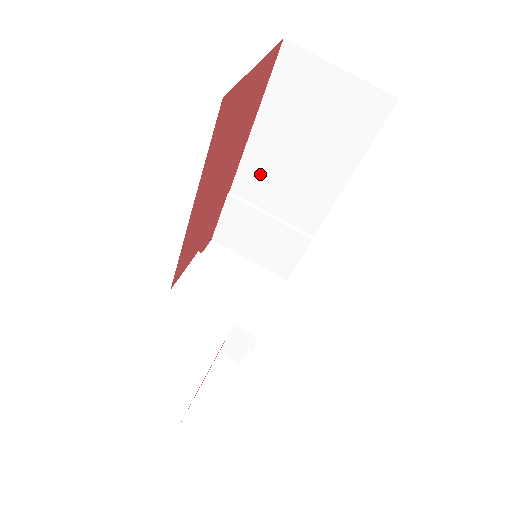
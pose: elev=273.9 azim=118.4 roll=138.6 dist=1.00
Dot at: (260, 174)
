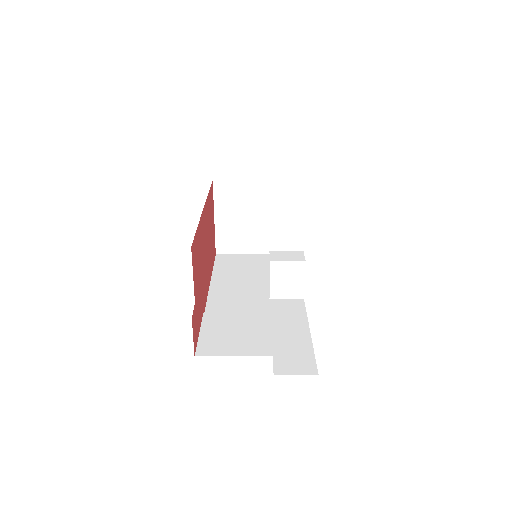
Dot at: (226, 299)
